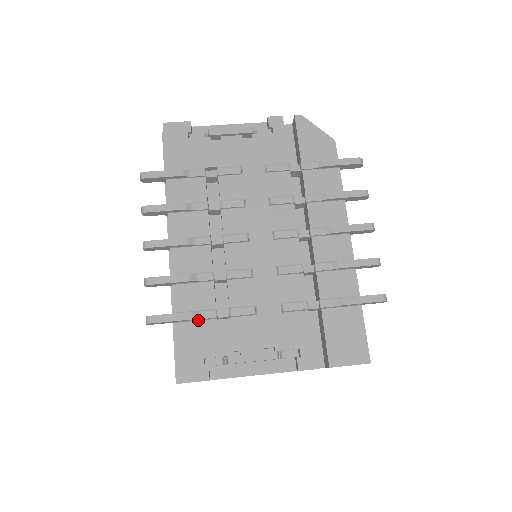
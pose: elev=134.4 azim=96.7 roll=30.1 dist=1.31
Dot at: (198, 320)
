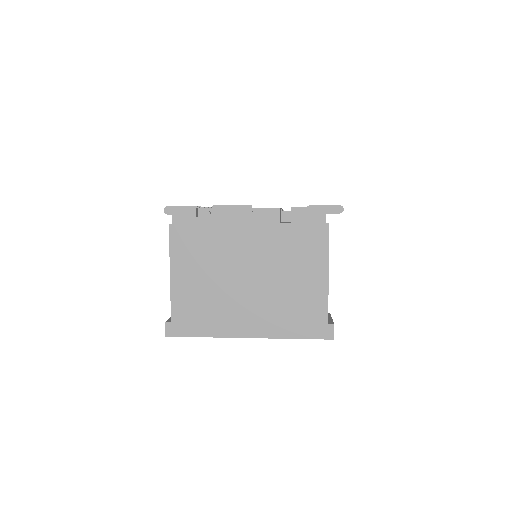
Dot at: occluded
